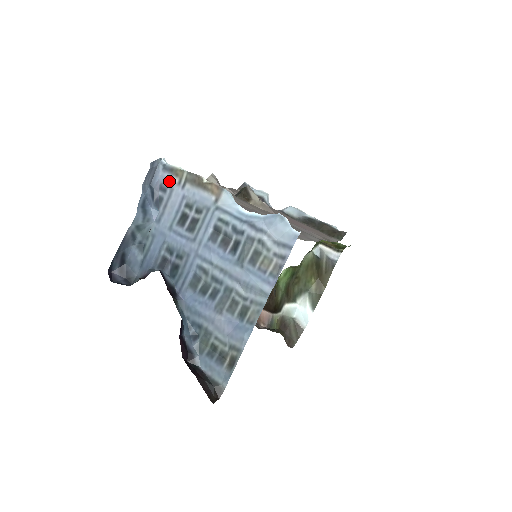
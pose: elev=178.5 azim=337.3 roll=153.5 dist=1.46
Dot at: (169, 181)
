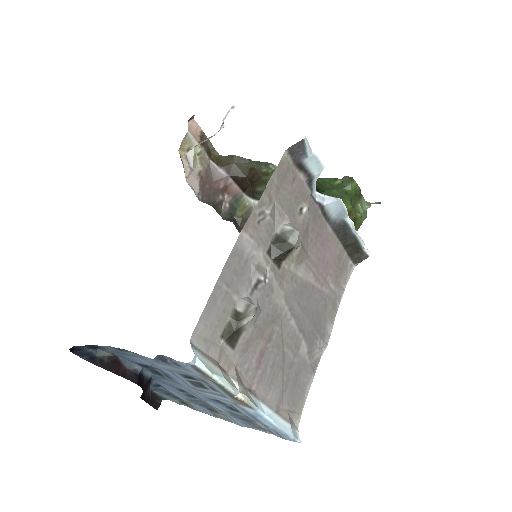
Dot at: (189, 369)
